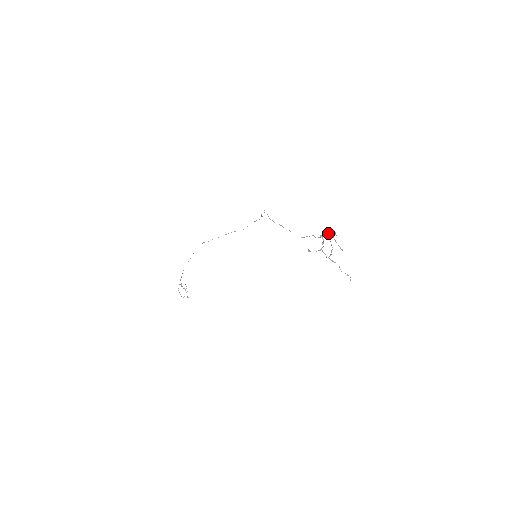
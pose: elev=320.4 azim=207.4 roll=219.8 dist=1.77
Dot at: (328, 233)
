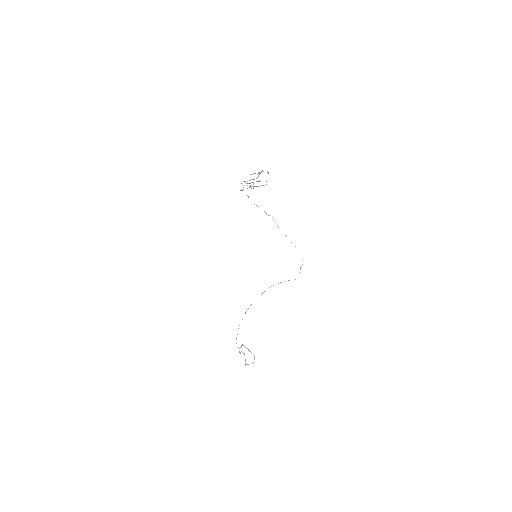
Dot at: occluded
